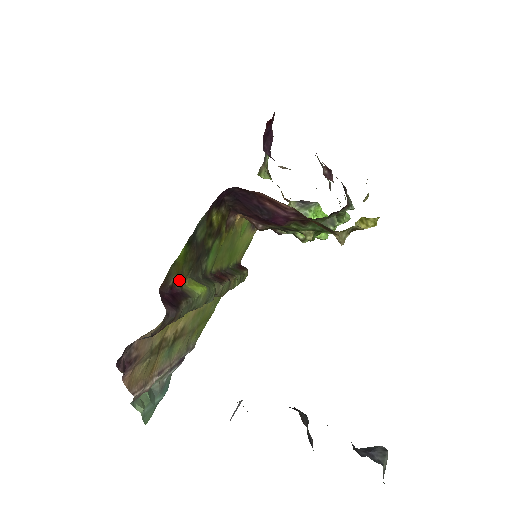
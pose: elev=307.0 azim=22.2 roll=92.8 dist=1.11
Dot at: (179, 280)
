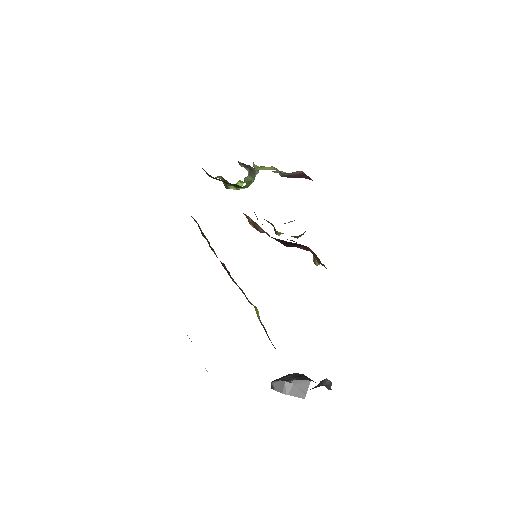
Dot at: occluded
